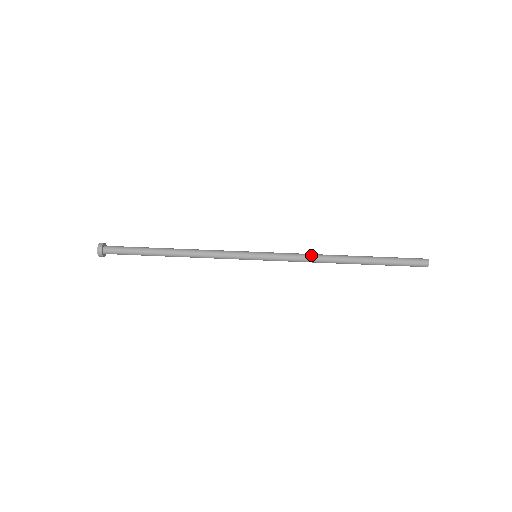
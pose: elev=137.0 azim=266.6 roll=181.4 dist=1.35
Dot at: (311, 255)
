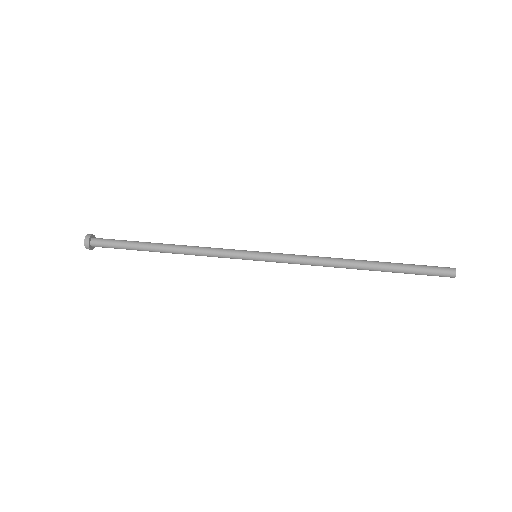
Dot at: (318, 259)
